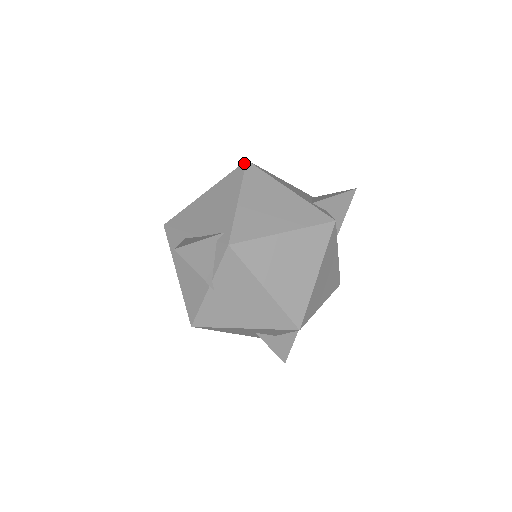
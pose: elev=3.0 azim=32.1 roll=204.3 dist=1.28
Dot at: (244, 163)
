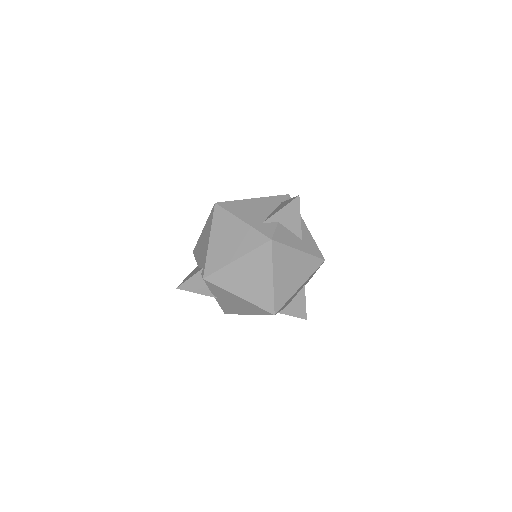
Dot at: (214, 206)
